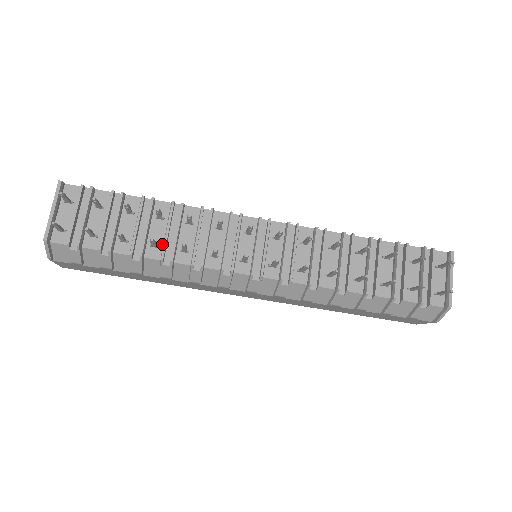
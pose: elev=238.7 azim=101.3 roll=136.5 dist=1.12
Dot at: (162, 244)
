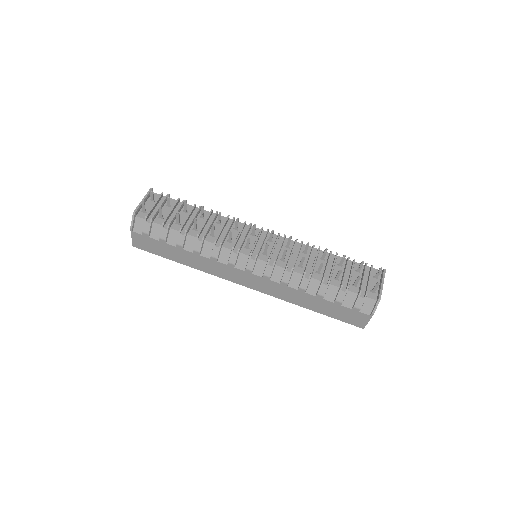
Dot at: occluded
